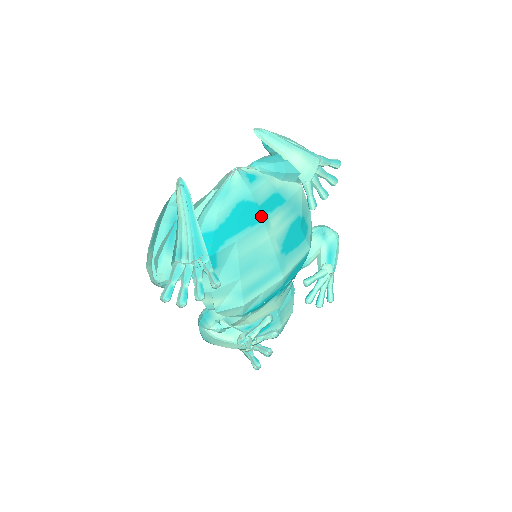
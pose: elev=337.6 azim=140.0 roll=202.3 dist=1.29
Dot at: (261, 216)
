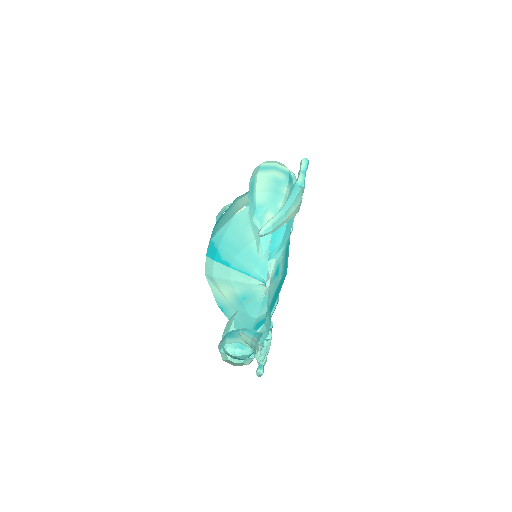
Dot at: (285, 275)
